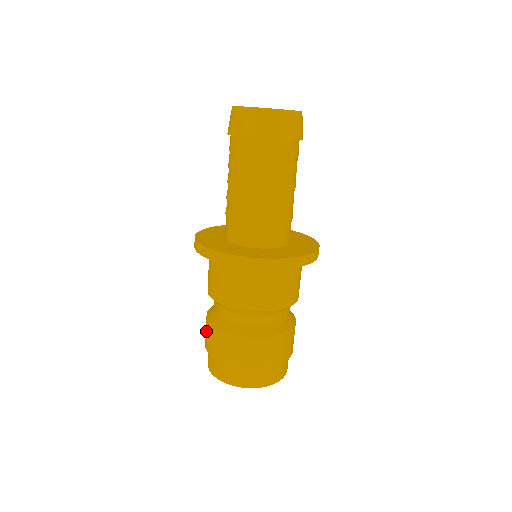
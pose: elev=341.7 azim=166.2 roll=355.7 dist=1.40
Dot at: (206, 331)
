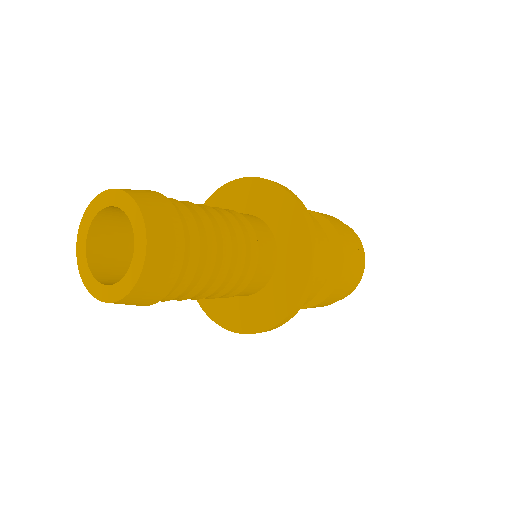
Dot at: occluded
